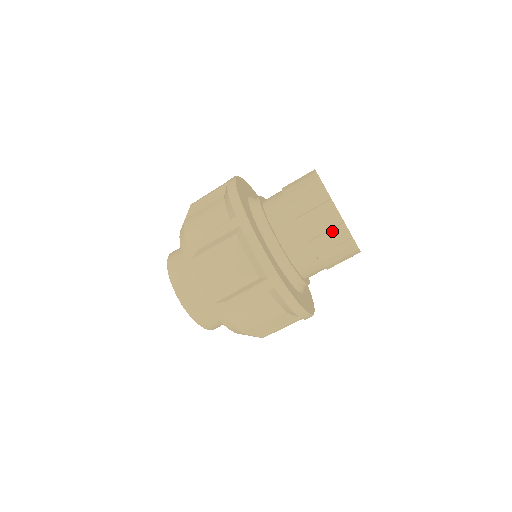
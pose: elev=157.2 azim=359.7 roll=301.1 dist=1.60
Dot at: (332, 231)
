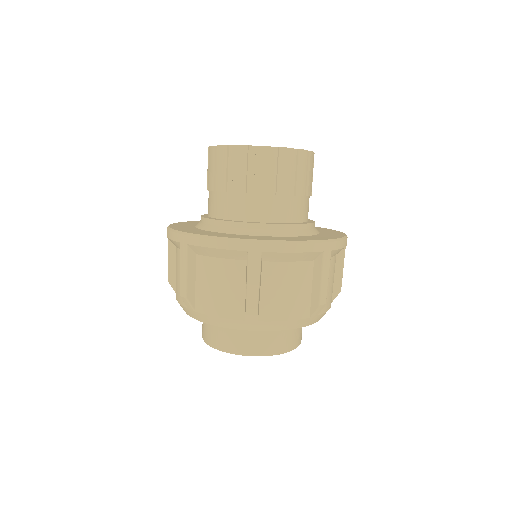
Dot at: (299, 166)
